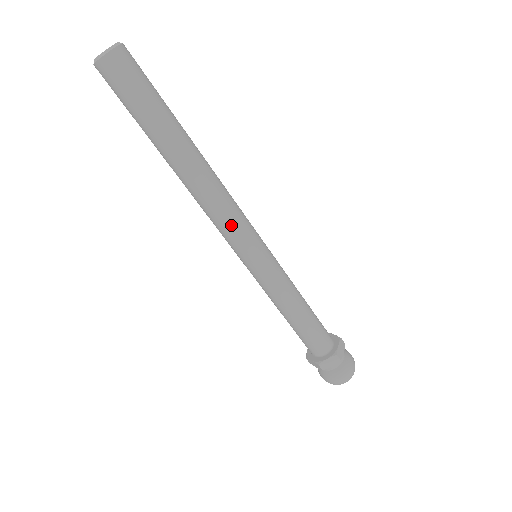
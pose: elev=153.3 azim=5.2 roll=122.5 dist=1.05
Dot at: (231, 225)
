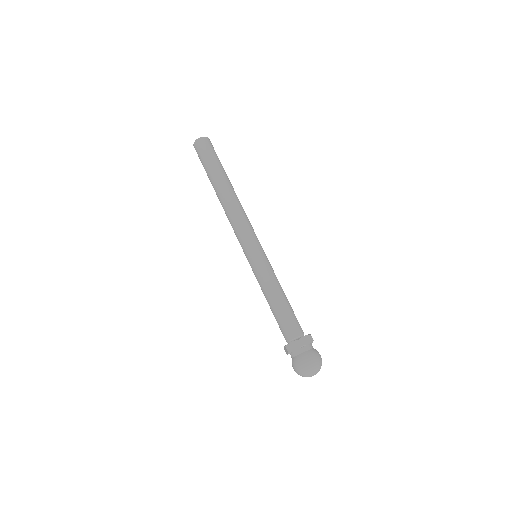
Dot at: (240, 228)
